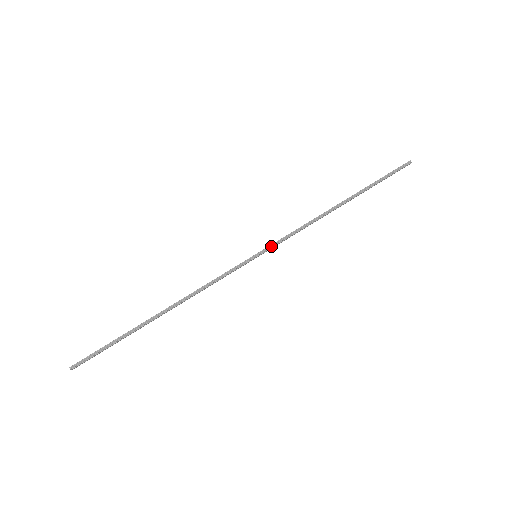
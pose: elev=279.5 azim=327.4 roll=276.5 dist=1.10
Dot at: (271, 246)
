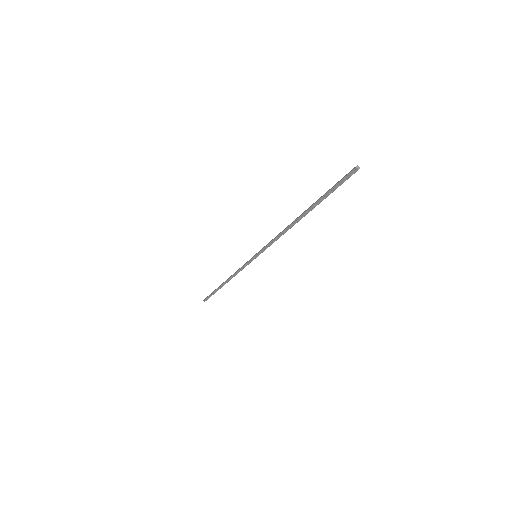
Dot at: (261, 251)
